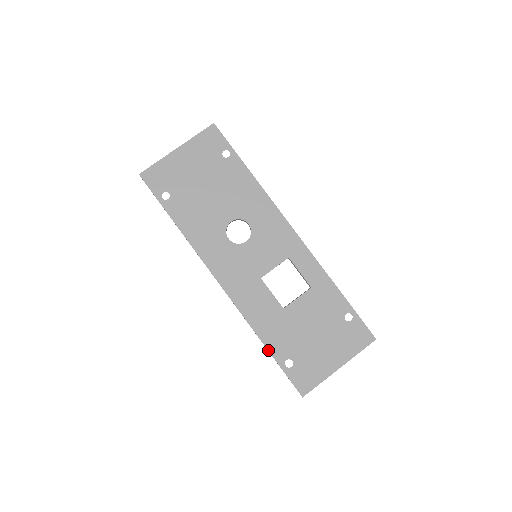
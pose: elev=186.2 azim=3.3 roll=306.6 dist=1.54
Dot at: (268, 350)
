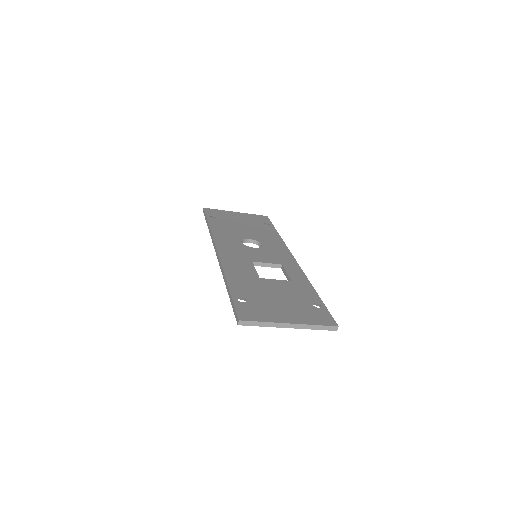
Dot at: (229, 287)
